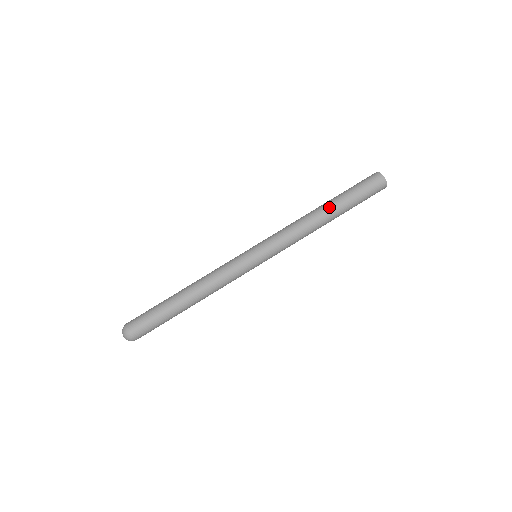
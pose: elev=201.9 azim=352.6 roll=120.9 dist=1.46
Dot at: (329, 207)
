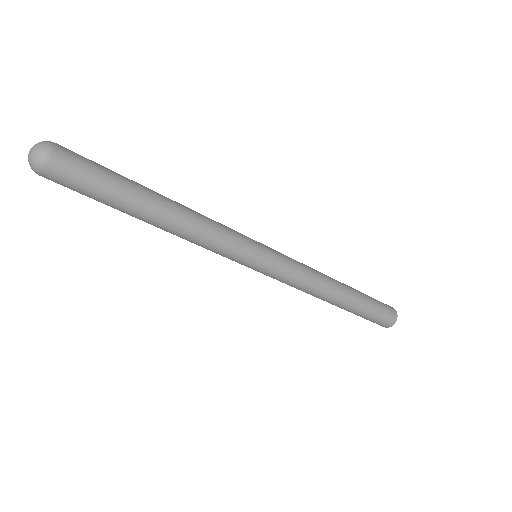
Dot at: (349, 295)
